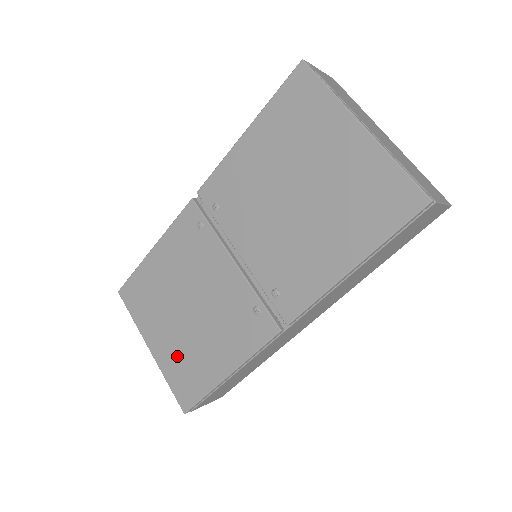
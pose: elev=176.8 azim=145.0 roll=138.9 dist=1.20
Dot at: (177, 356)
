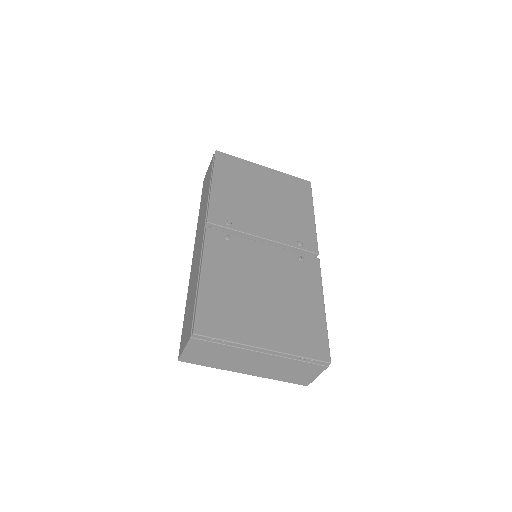
Dot at: (289, 329)
